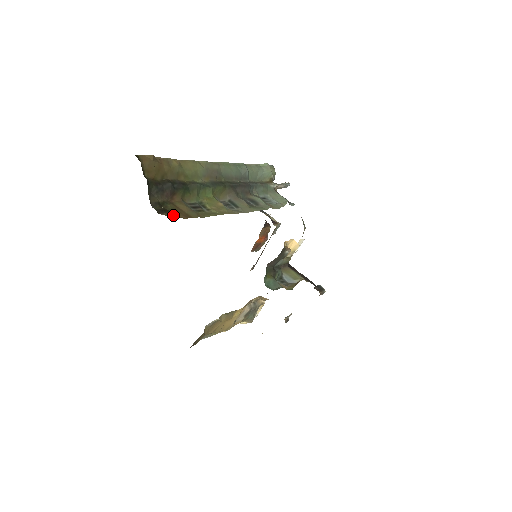
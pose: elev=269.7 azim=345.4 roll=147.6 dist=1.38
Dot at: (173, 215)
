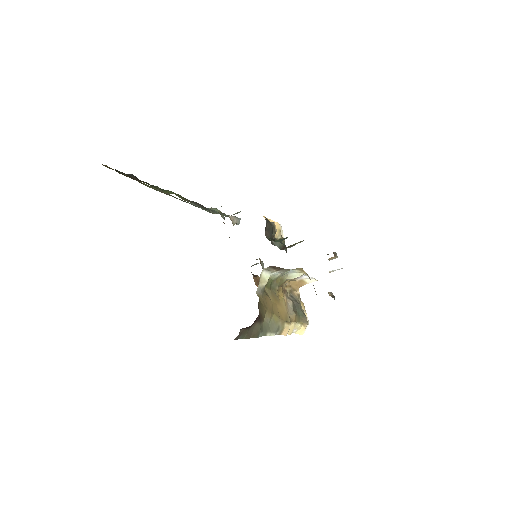
Dot at: occluded
